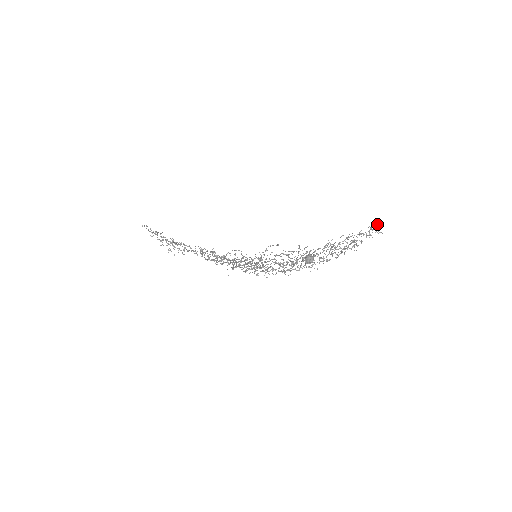
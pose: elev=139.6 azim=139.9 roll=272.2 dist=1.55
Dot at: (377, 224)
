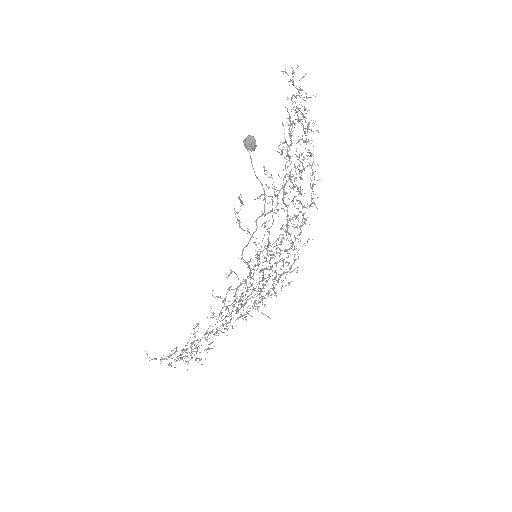
Dot at: occluded
